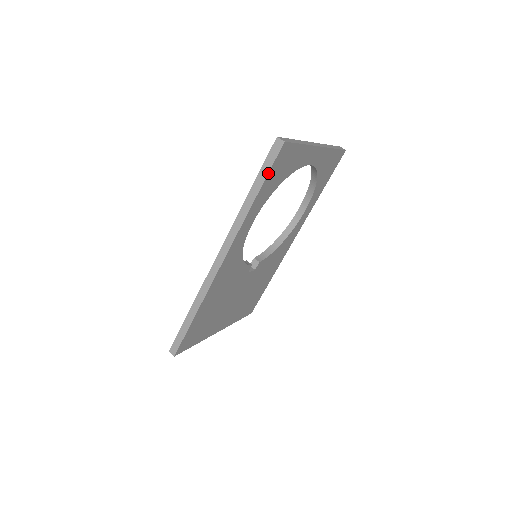
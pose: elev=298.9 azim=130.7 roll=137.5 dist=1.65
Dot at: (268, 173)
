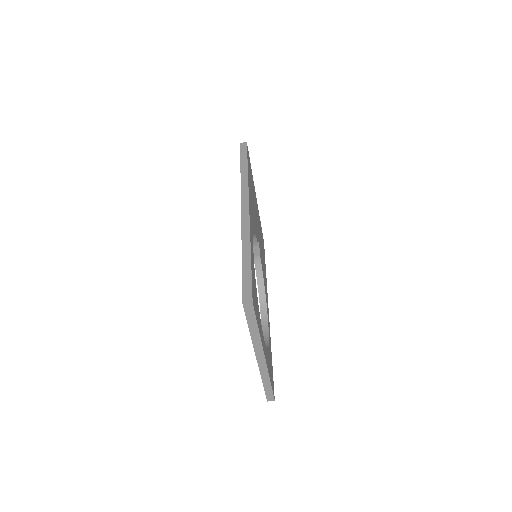
Dot at: occluded
